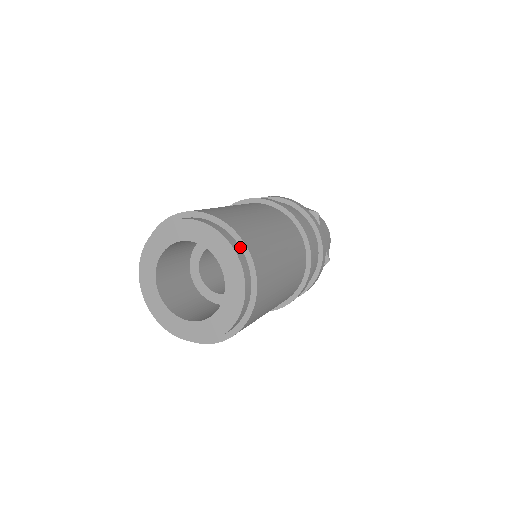
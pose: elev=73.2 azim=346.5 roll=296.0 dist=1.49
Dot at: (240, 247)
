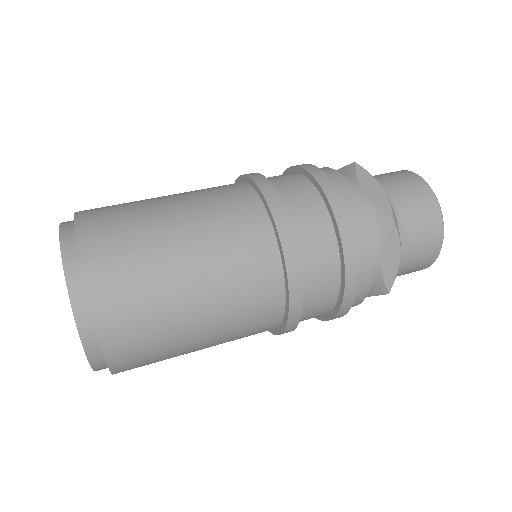
Dot at: occluded
